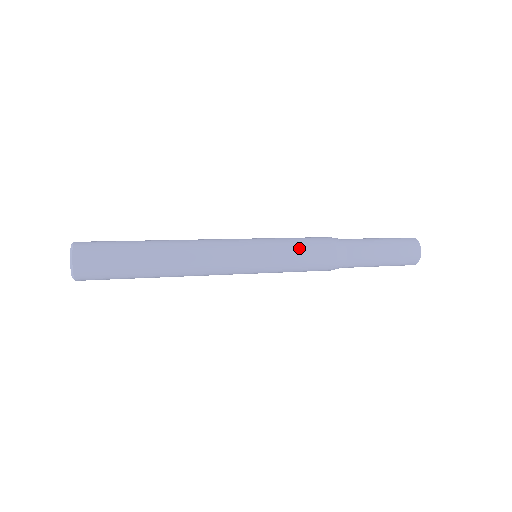
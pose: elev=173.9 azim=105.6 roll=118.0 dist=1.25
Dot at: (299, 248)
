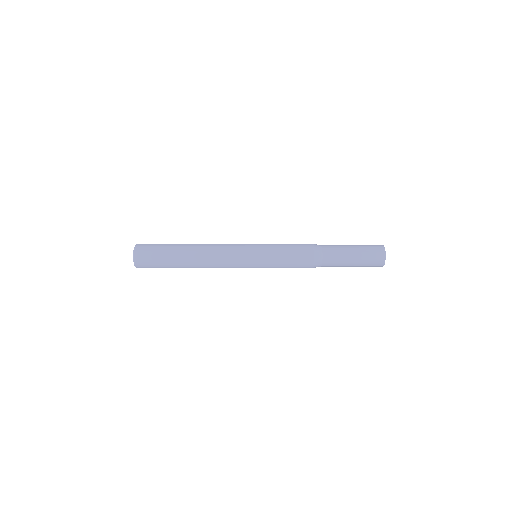
Dot at: (285, 247)
